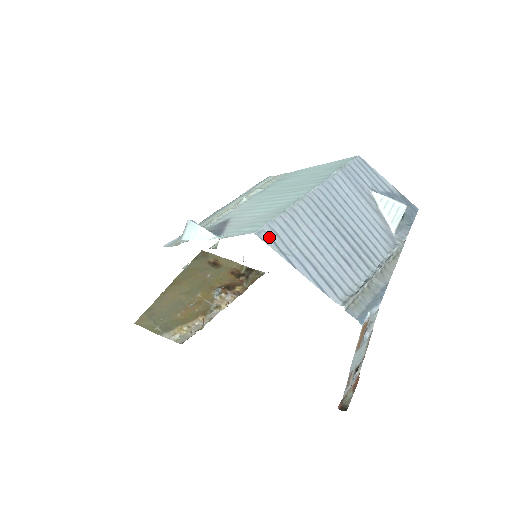
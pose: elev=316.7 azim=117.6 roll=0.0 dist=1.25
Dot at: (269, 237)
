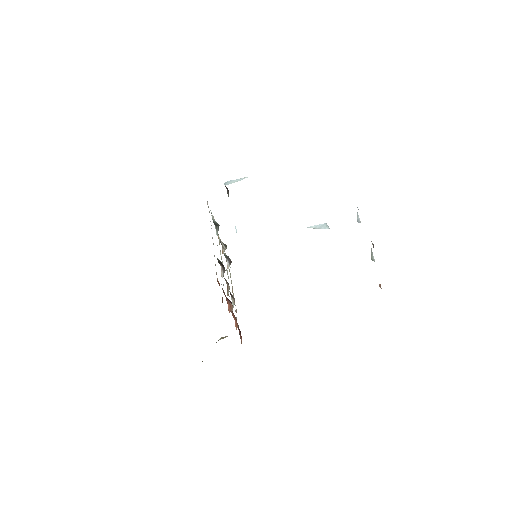
Dot at: occluded
